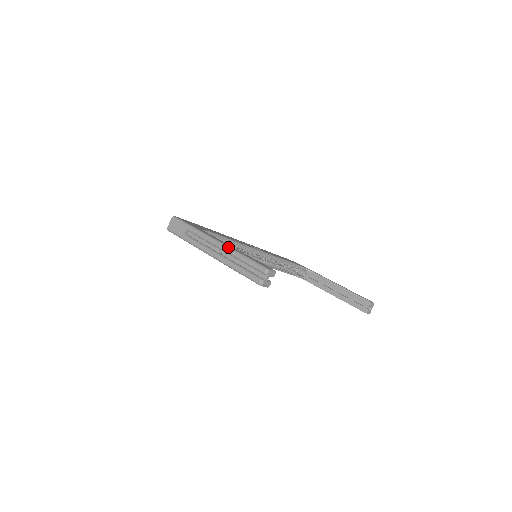
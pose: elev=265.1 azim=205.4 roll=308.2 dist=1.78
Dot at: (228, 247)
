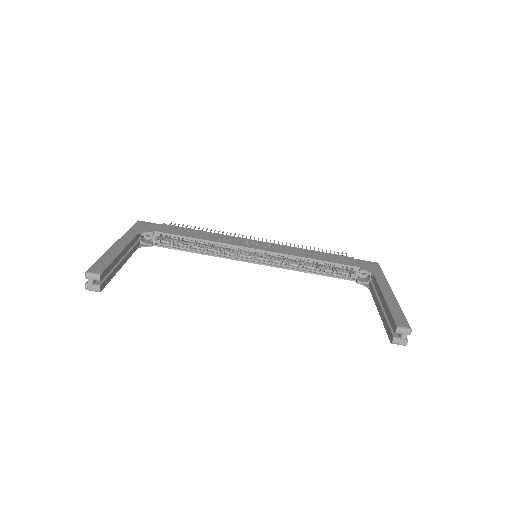
Dot at: (108, 250)
